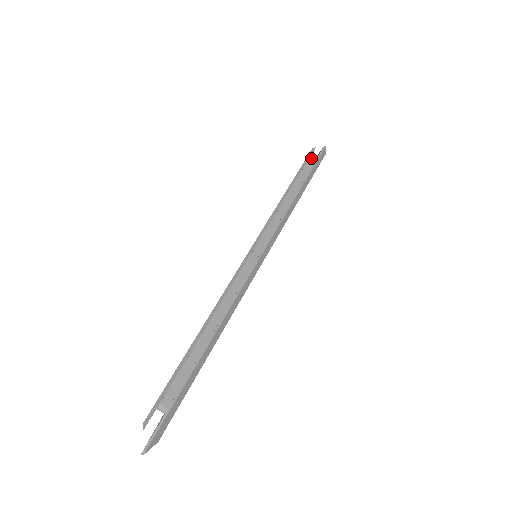
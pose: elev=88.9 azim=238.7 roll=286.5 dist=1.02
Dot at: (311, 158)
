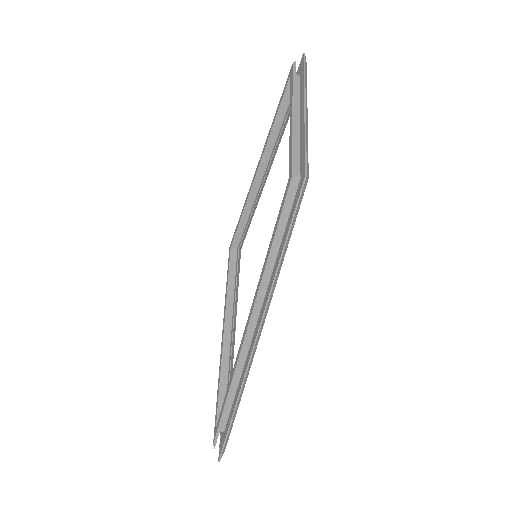
Dot at: (292, 187)
